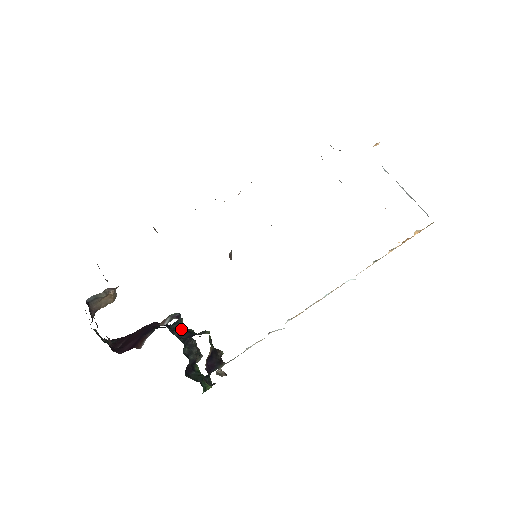
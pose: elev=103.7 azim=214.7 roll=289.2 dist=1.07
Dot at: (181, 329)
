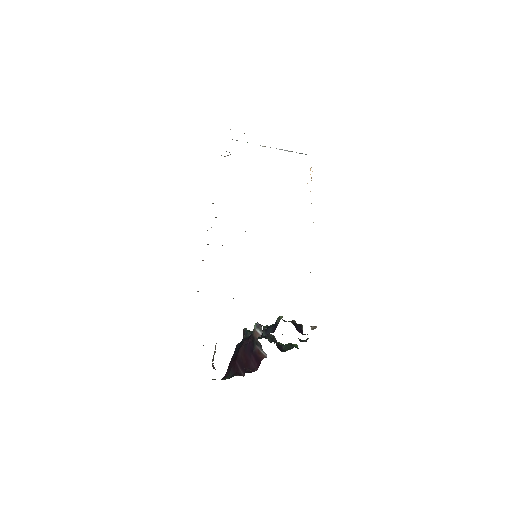
Dot at: occluded
